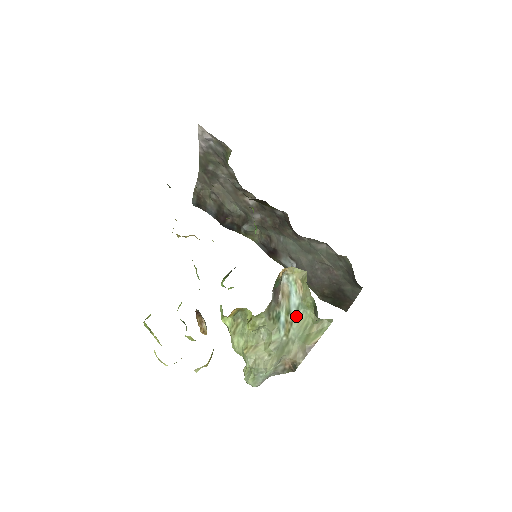
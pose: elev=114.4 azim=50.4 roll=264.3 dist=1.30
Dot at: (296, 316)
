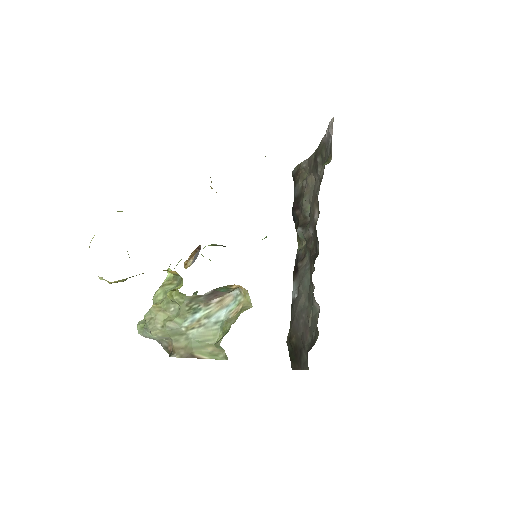
Dot at: (210, 325)
